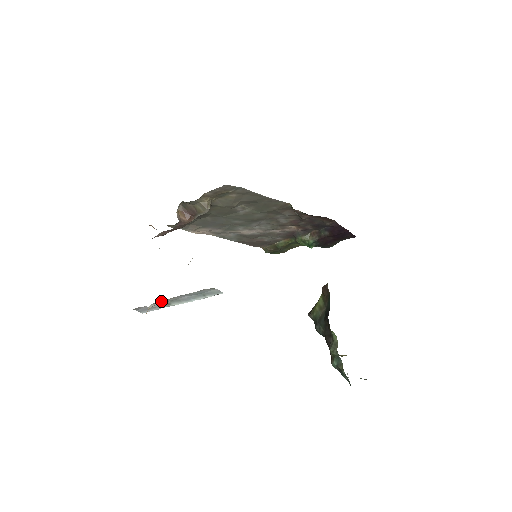
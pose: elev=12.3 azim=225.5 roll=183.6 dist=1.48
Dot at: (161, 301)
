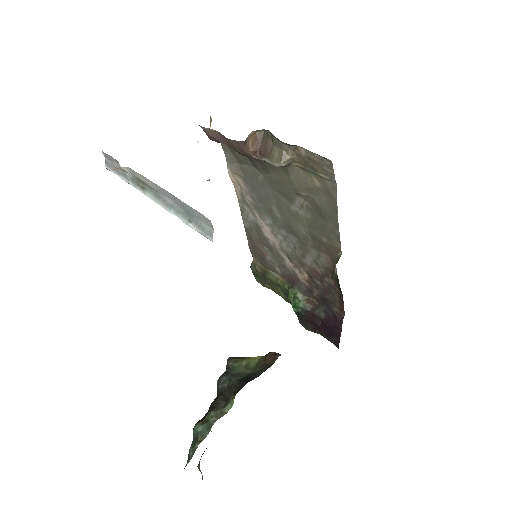
Dot at: (141, 176)
